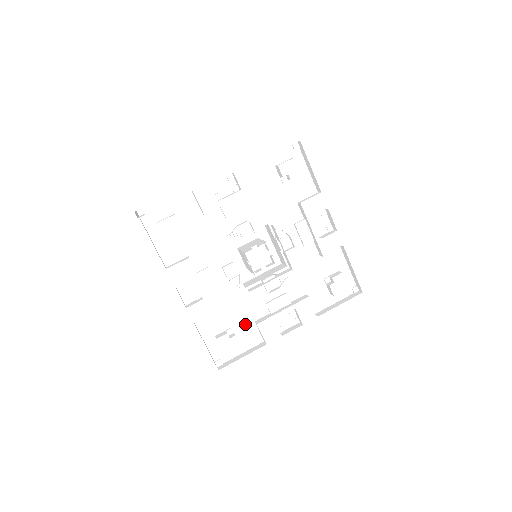
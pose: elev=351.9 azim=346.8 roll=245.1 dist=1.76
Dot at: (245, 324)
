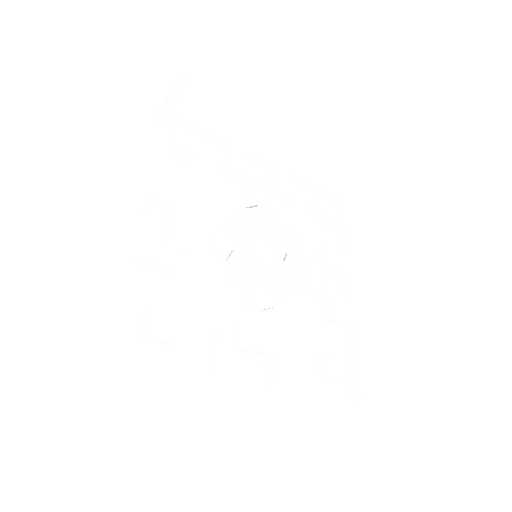
Dot at: (195, 327)
